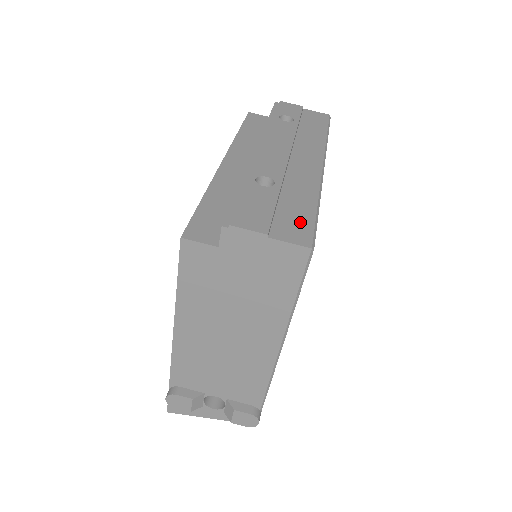
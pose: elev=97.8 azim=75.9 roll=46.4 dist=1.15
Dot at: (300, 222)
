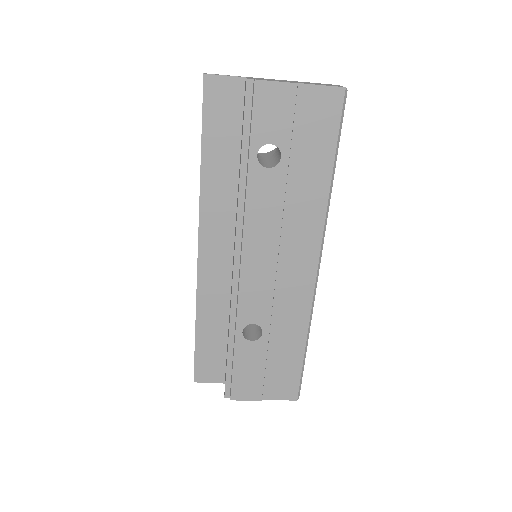
Dot at: (288, 375)
